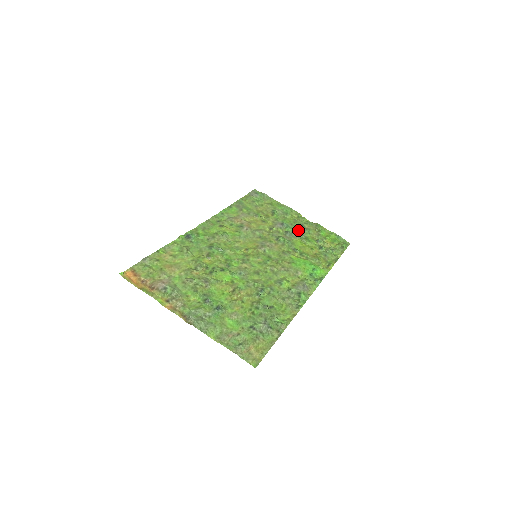
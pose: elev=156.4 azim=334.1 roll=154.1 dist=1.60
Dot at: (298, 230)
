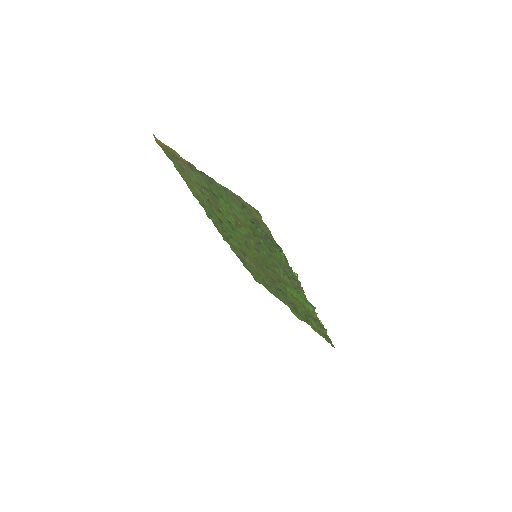
Dot at: (290, 302)
